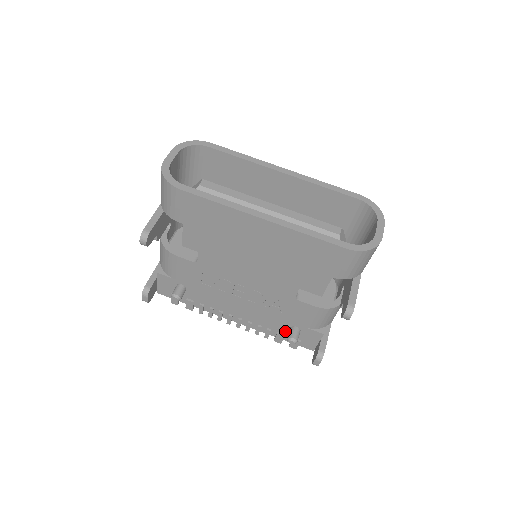
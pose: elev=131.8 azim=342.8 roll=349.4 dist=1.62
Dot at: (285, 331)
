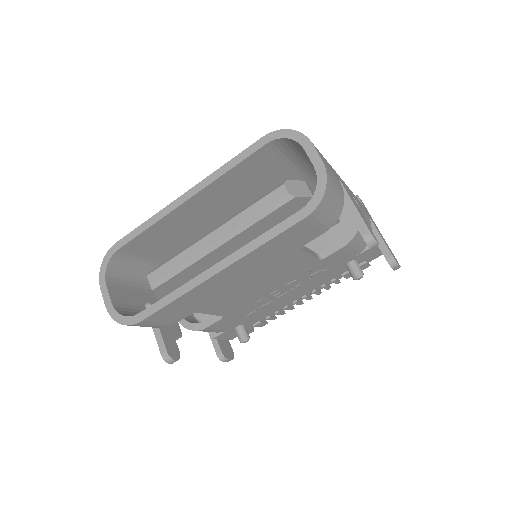
Dot at: (345, 270)
